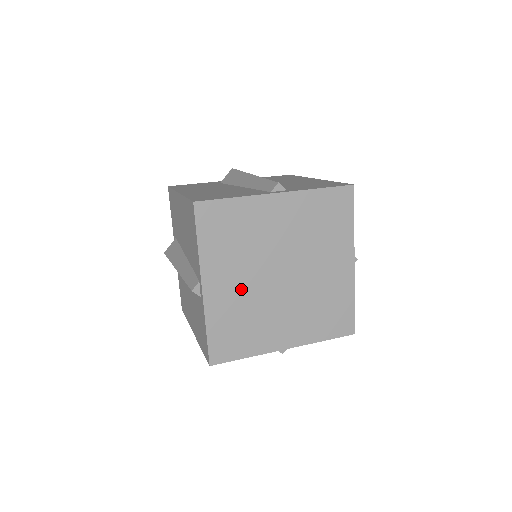
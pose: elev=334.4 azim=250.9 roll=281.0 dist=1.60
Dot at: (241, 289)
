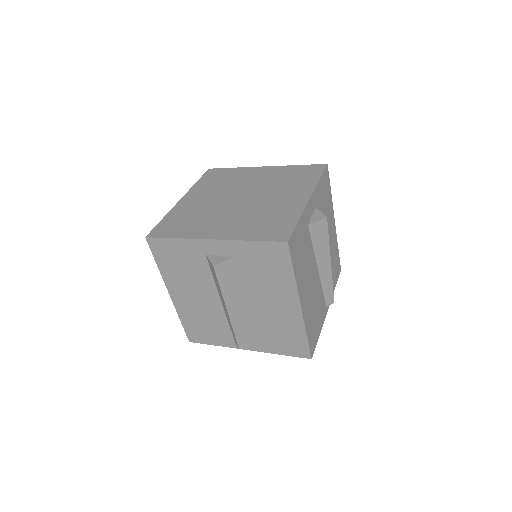
Dot at: (205, 202)
